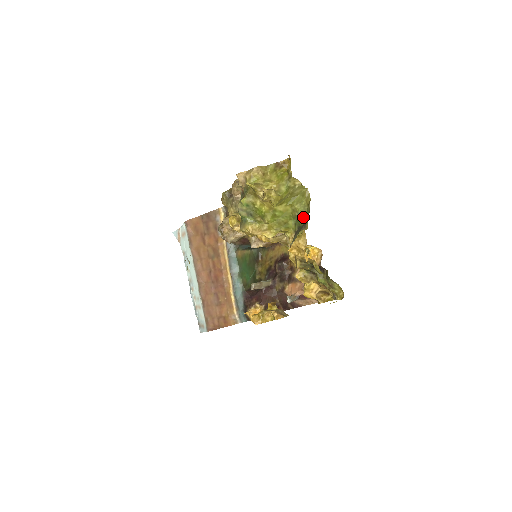
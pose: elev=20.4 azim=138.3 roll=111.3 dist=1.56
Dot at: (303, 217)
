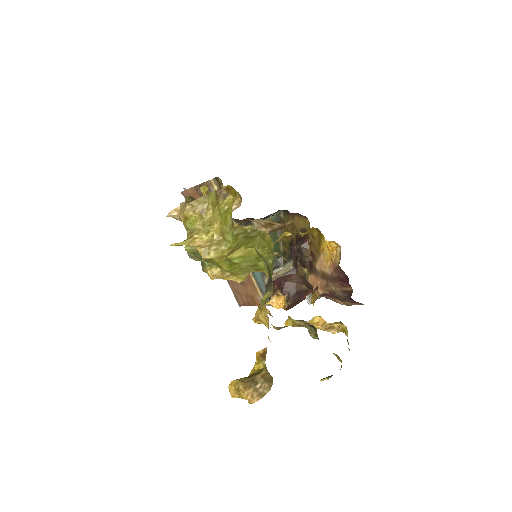
Dot at: (270, 266)
